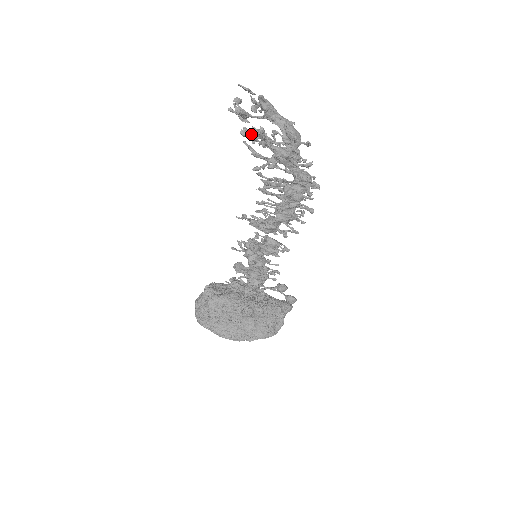
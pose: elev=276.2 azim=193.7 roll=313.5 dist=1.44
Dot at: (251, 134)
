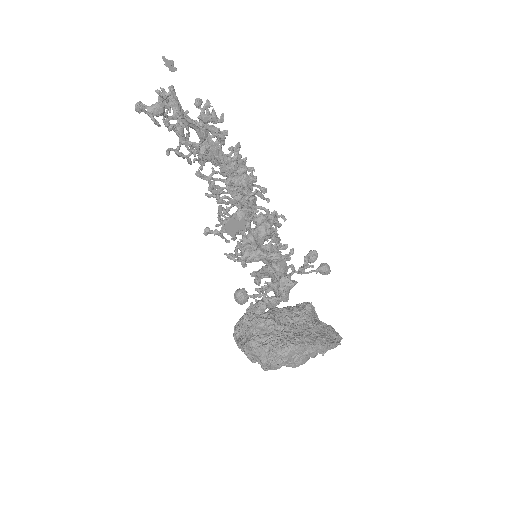
Dot at: (183, 118)
